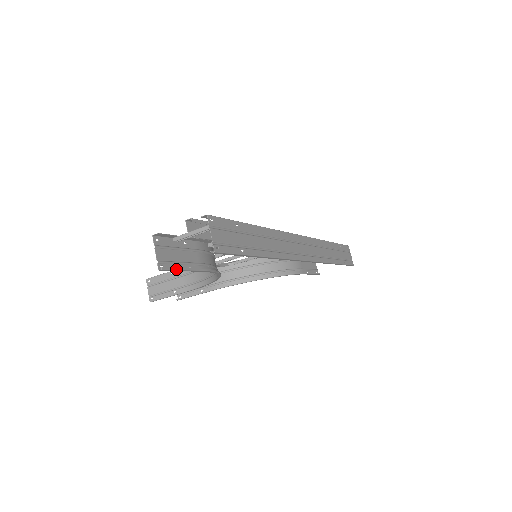
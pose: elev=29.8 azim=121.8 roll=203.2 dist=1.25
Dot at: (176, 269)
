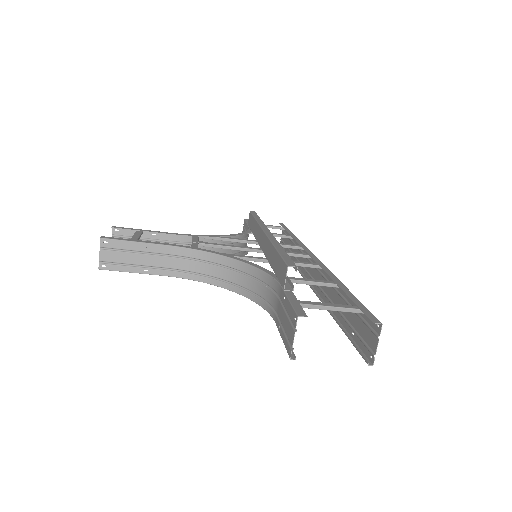
Dot at: occluded
